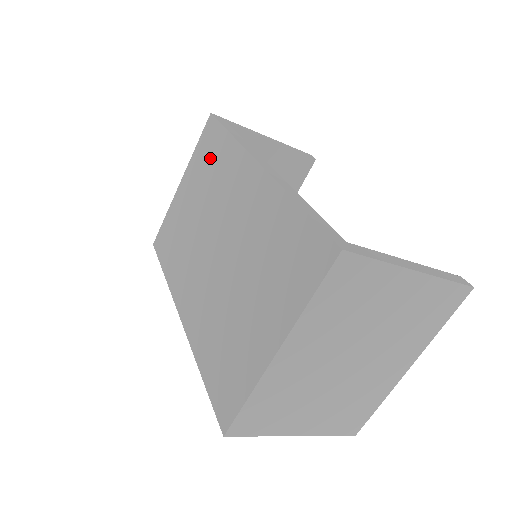
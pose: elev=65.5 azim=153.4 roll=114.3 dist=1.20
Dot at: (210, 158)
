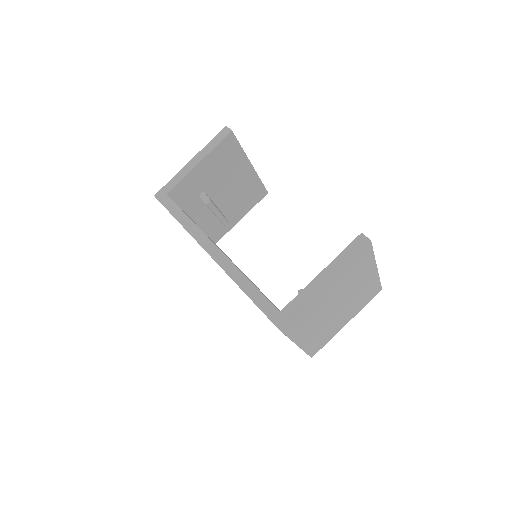
Dot at: occluded
